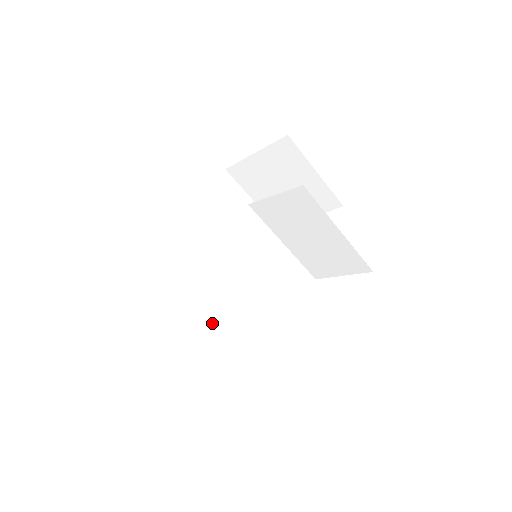
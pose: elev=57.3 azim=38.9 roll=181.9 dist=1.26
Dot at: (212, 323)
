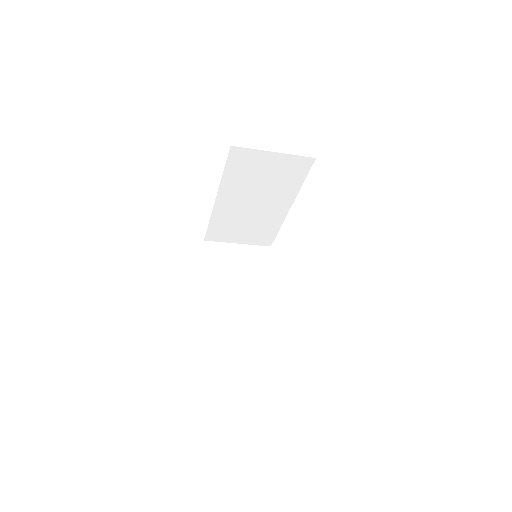
Dot at: (269, 232)
